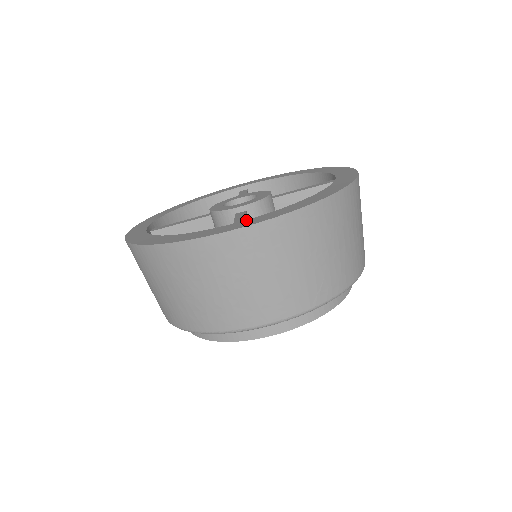
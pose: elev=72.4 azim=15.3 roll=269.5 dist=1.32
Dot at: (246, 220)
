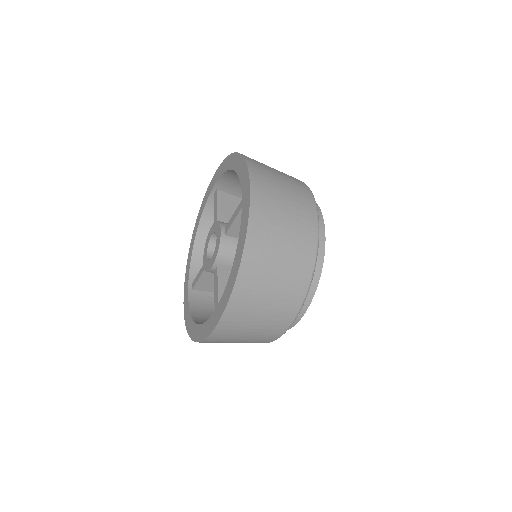
Dot at: (214, 313)
